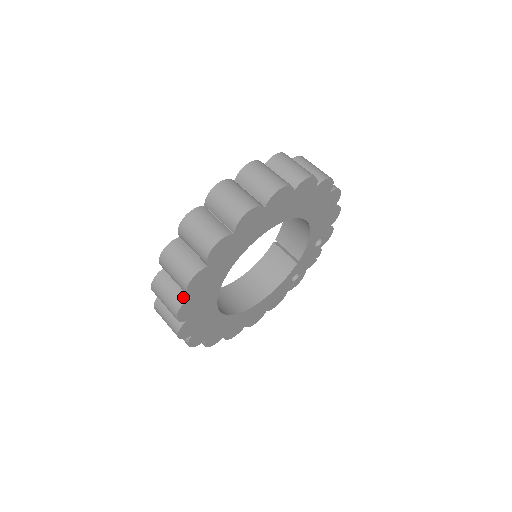
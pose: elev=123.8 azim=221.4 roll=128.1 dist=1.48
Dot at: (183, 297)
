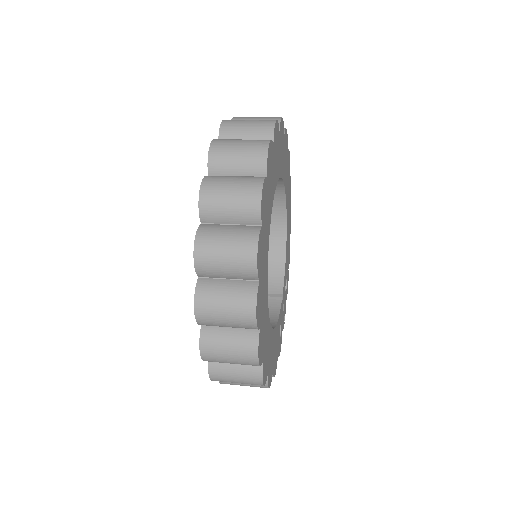
Dot at: (258, 176)
